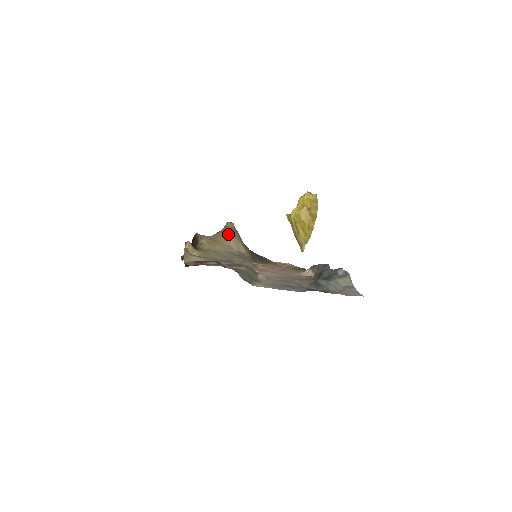
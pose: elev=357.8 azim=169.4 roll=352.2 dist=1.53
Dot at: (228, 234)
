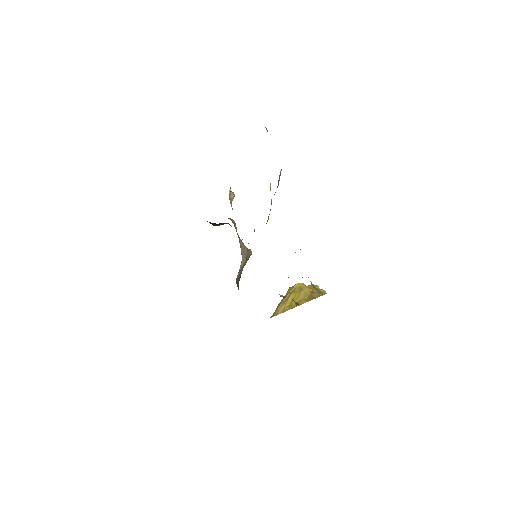
Dot at: occluded
